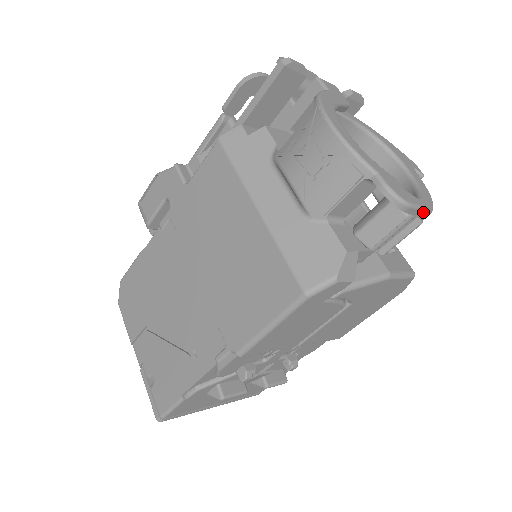
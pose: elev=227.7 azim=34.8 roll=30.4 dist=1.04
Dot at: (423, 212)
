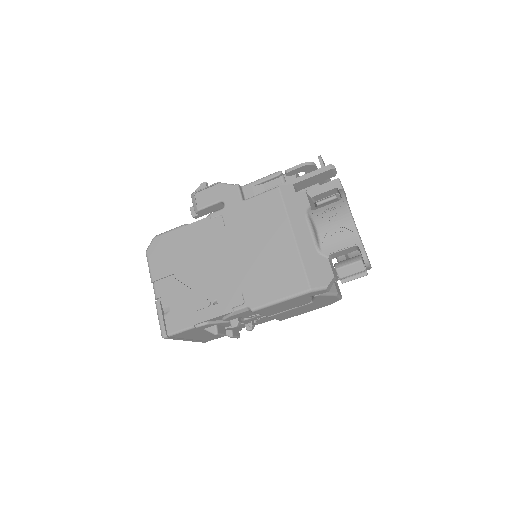
Dot at: occluded
